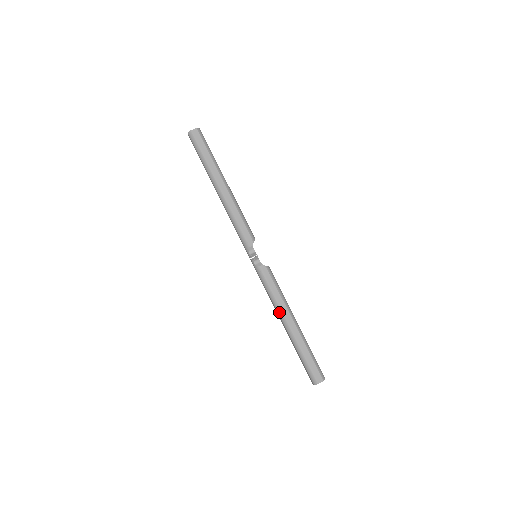
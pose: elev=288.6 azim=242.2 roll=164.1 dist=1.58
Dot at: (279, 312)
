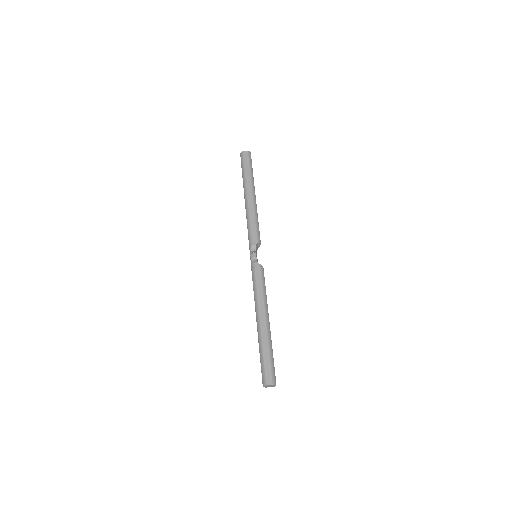
Dot at: (256, 306)
